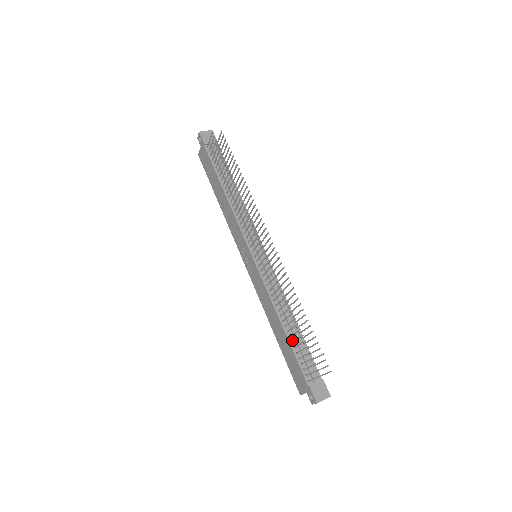
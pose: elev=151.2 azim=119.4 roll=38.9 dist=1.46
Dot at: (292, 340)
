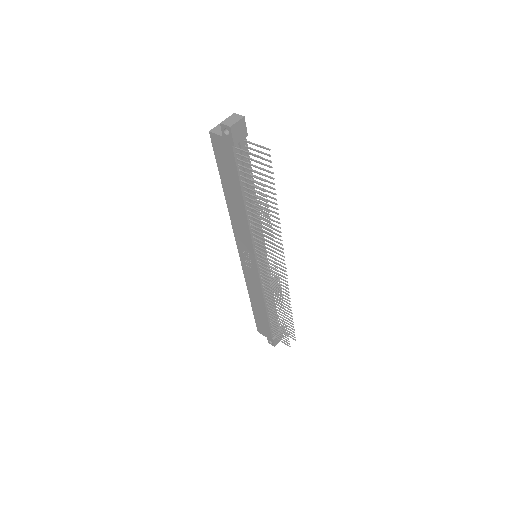
Dot at: (270, 316)
